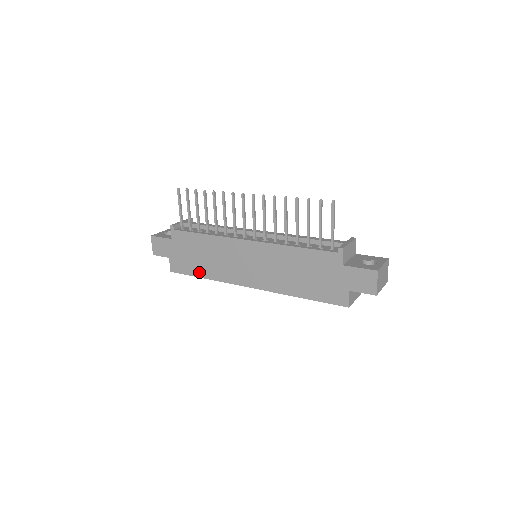
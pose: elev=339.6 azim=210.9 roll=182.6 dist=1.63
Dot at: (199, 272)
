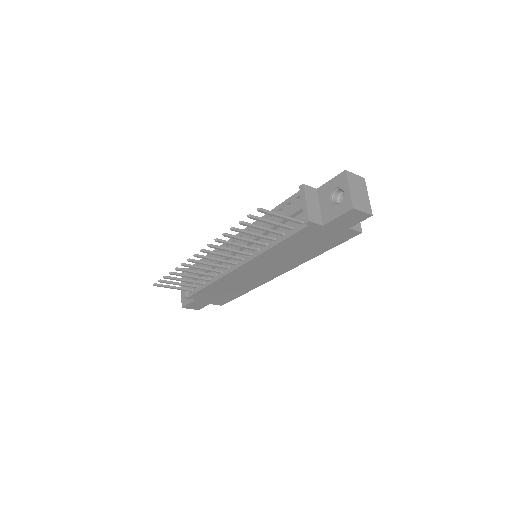
Dot at: (238, 294)
